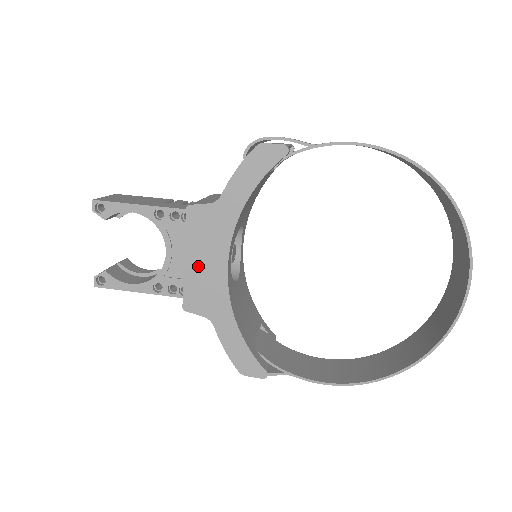
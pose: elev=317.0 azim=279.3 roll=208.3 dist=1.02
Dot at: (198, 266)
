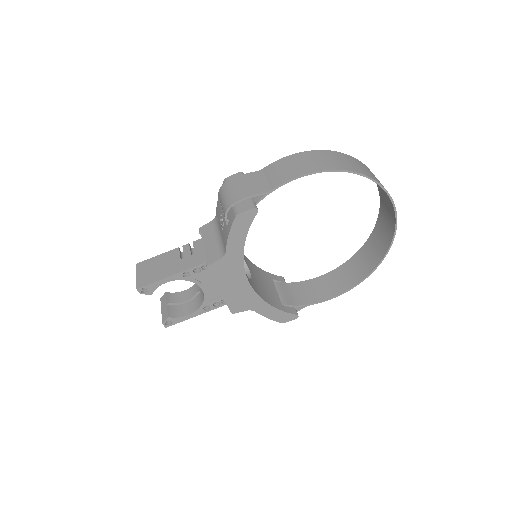
Dot at: (230, 291)
